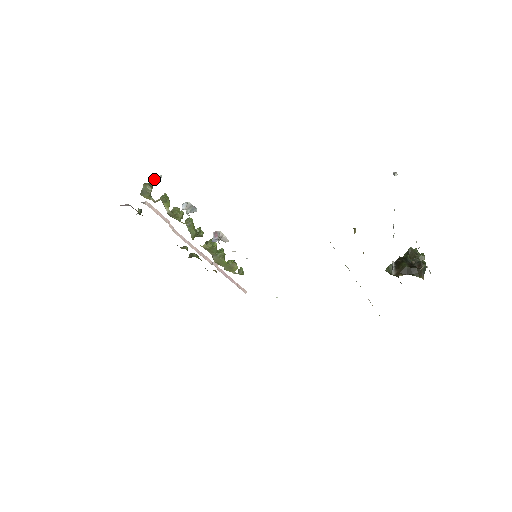
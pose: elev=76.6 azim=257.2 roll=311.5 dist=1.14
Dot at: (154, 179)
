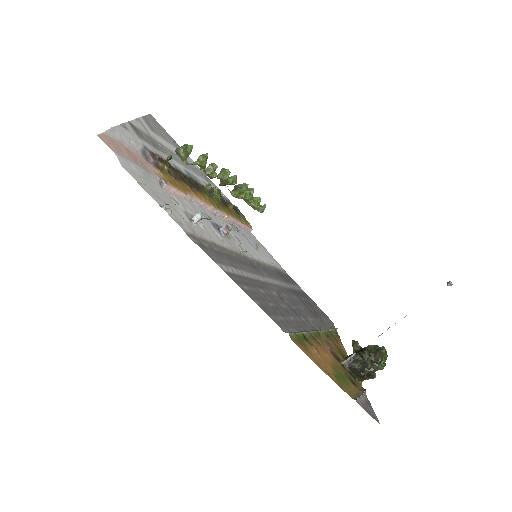
Dot at: (168, 204)
